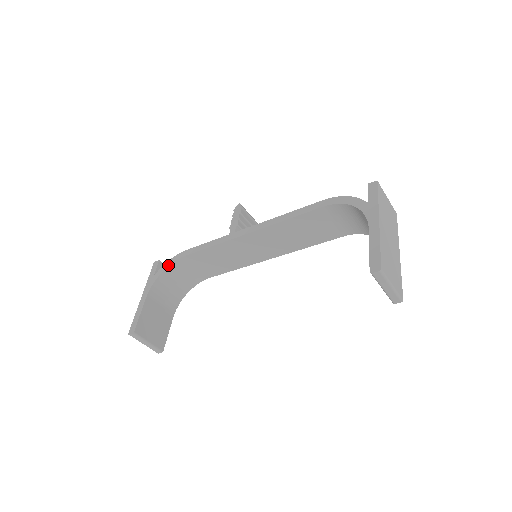
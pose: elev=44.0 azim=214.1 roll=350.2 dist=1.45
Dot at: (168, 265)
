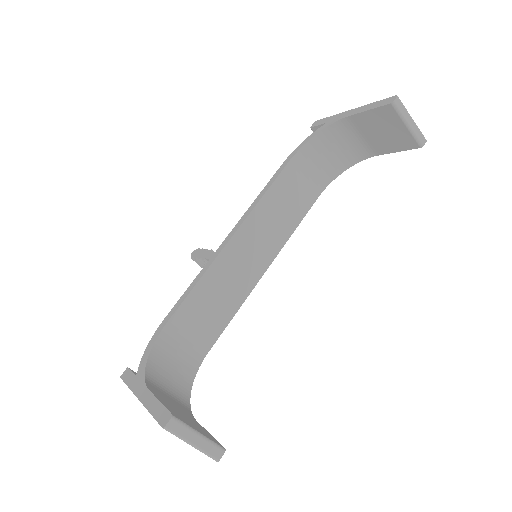
Dot at: (150, 349)
